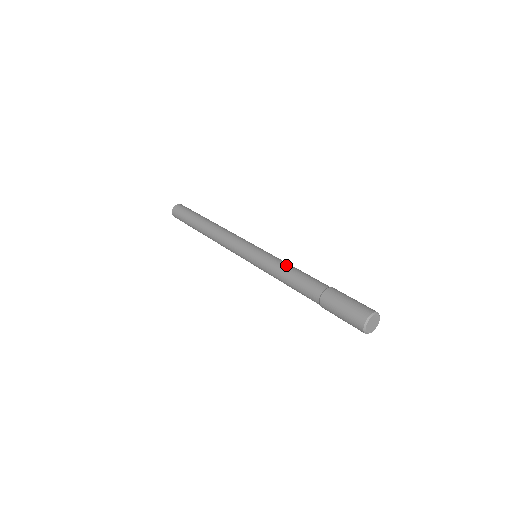
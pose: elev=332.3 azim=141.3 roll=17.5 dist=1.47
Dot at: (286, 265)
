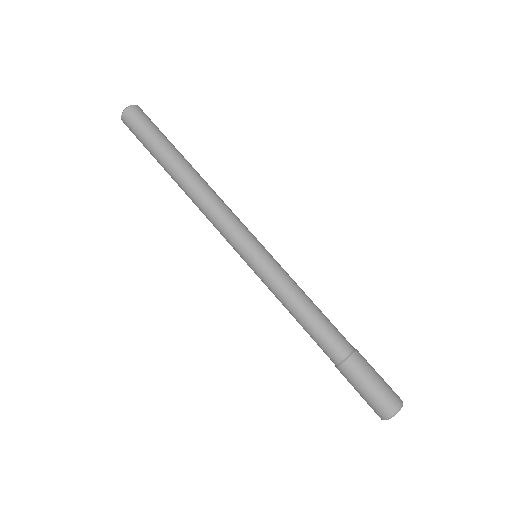
Dot at: (301, 298)
